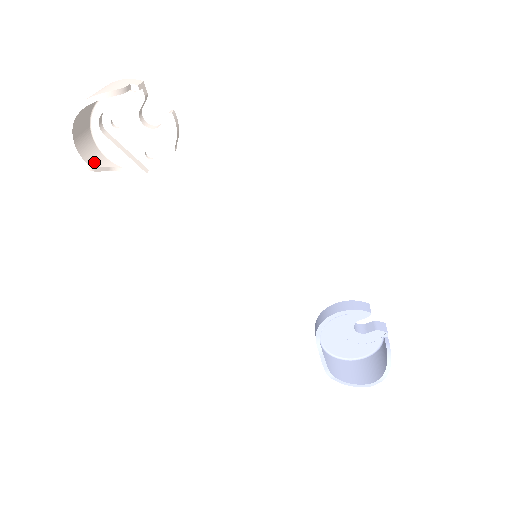
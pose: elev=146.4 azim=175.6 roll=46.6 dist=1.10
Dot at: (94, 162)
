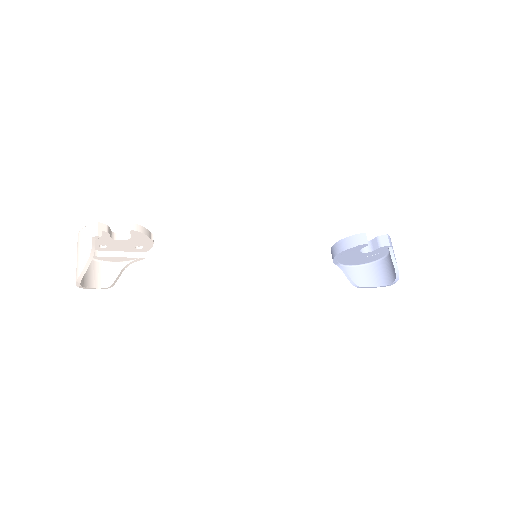
Dot at: (110, 279)
